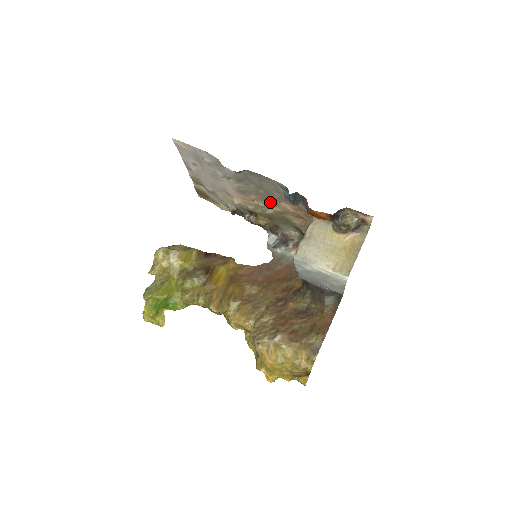
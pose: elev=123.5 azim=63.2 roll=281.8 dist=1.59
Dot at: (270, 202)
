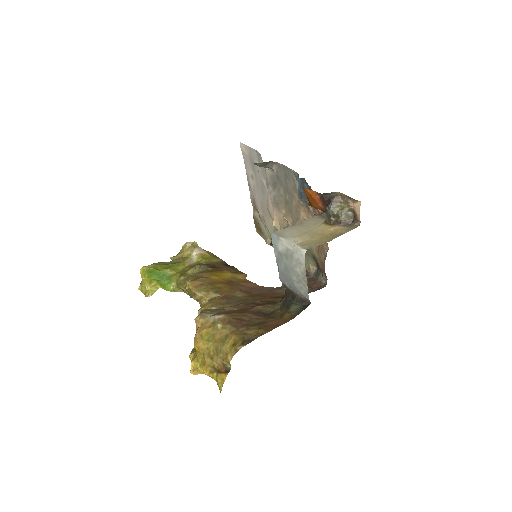
Dot at: (294, 215)
